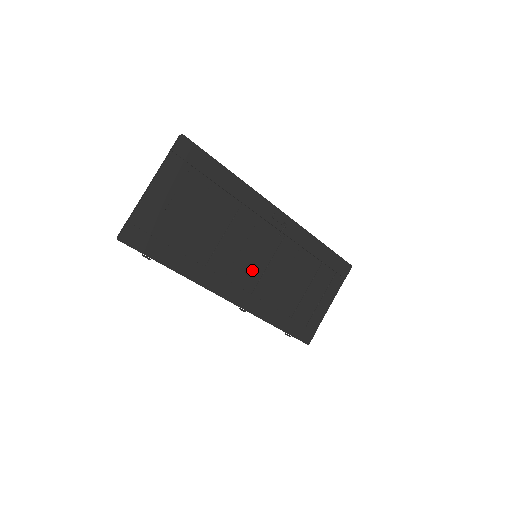
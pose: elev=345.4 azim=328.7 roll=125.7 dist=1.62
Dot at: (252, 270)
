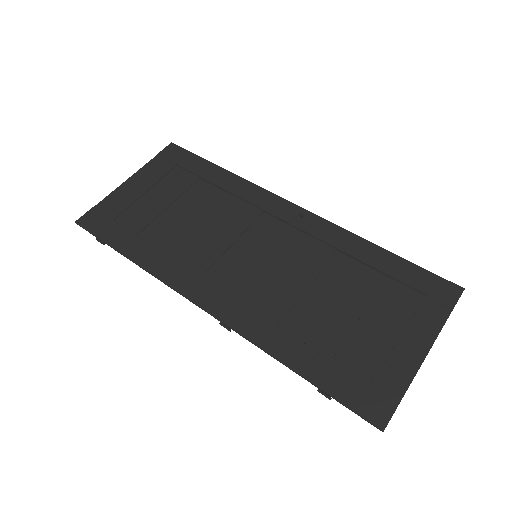
Dot at: (249, 274)
